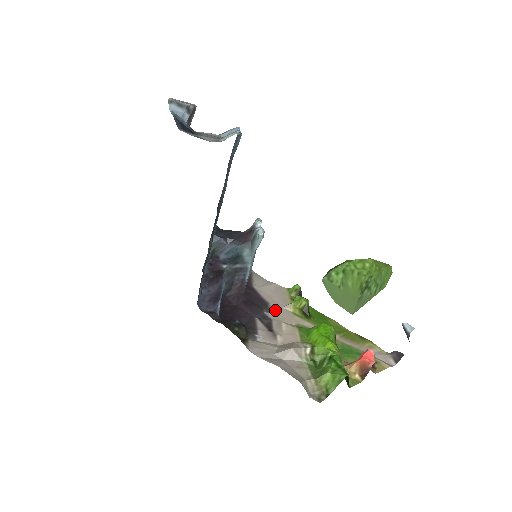
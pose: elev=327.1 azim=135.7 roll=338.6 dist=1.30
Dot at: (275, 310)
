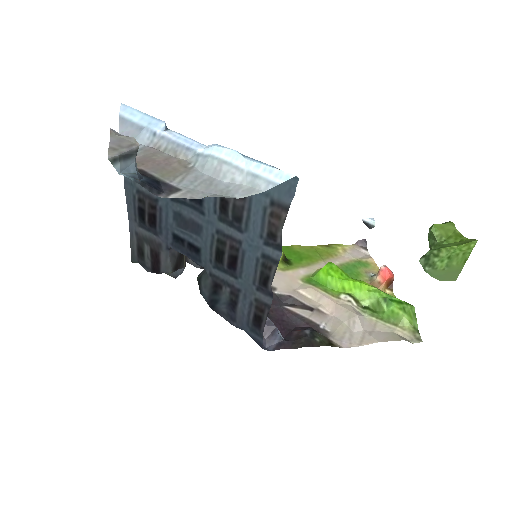
Dot at: occluded
